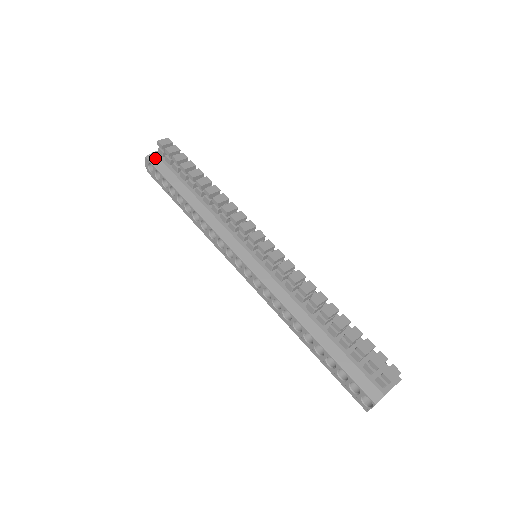
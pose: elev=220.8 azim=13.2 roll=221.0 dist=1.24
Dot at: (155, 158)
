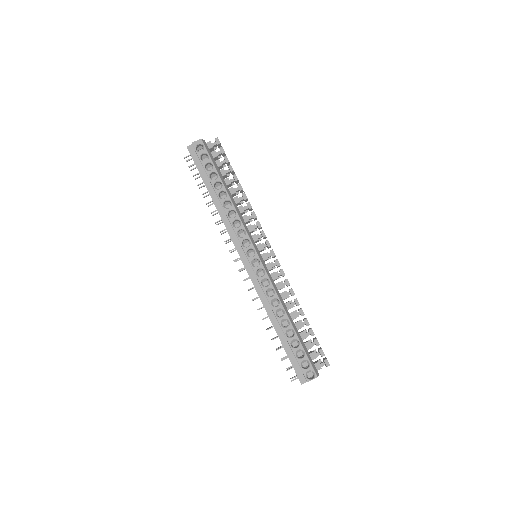
Dot at: occluded
